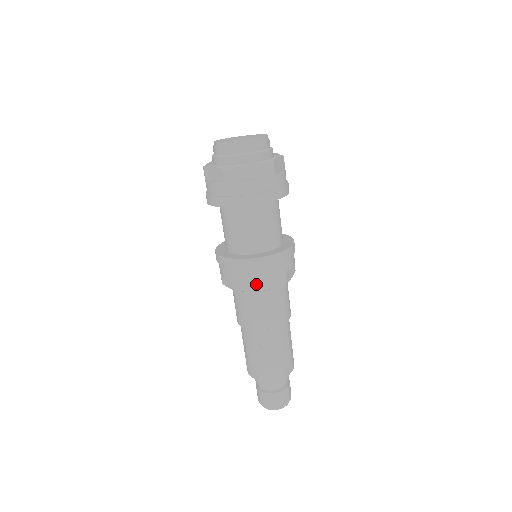
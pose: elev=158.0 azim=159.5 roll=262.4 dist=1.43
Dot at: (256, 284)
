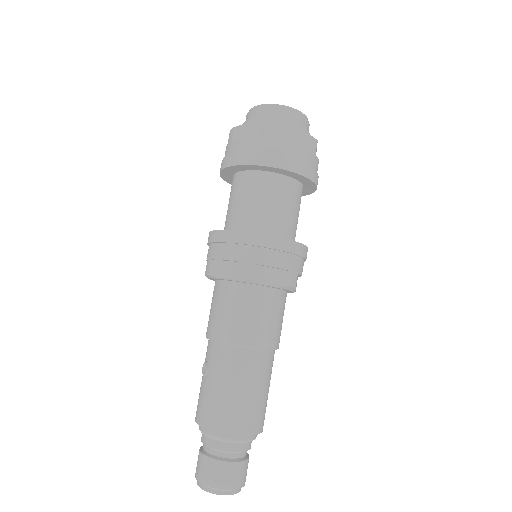
Dot at: (217, 267)
